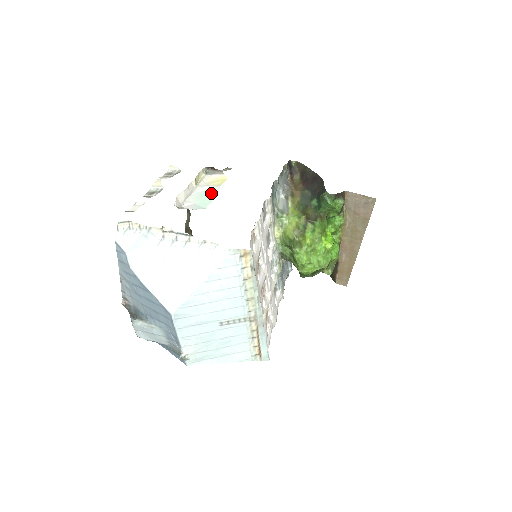
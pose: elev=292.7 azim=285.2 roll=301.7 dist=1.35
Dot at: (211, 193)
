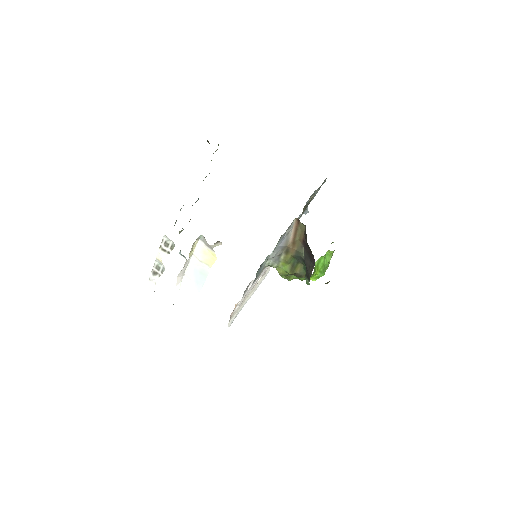
Dot at: (203, 275)
